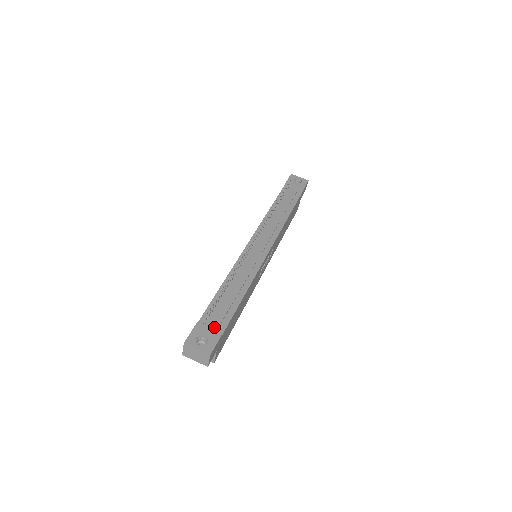
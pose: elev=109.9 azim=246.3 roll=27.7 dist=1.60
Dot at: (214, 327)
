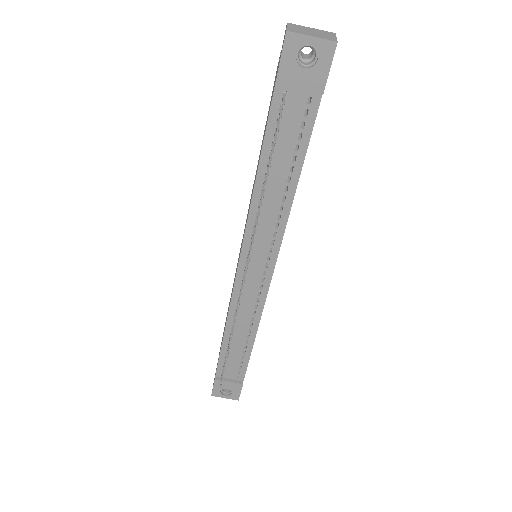
Dot at: (233, 377)
